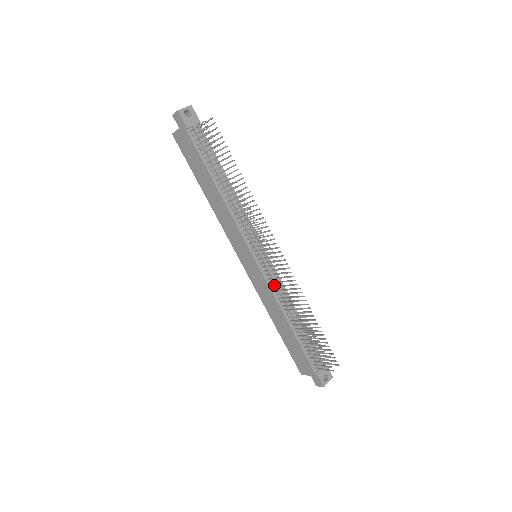
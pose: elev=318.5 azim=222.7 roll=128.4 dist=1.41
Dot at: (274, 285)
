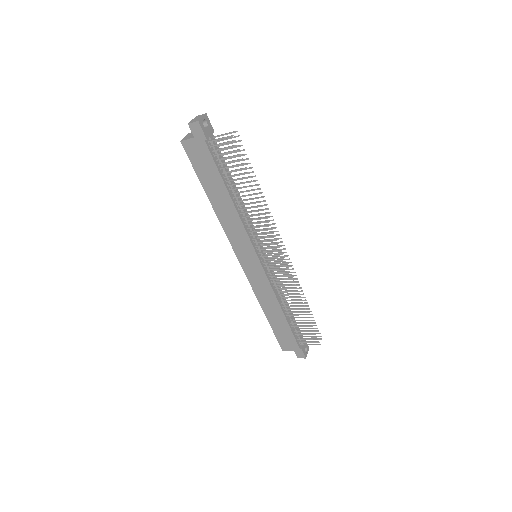
Dot at: (272, 280)
